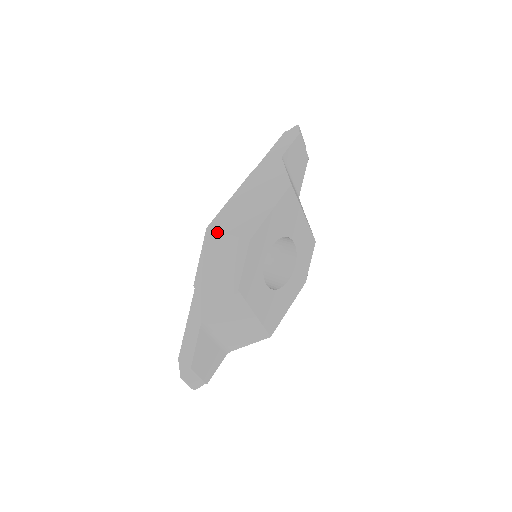
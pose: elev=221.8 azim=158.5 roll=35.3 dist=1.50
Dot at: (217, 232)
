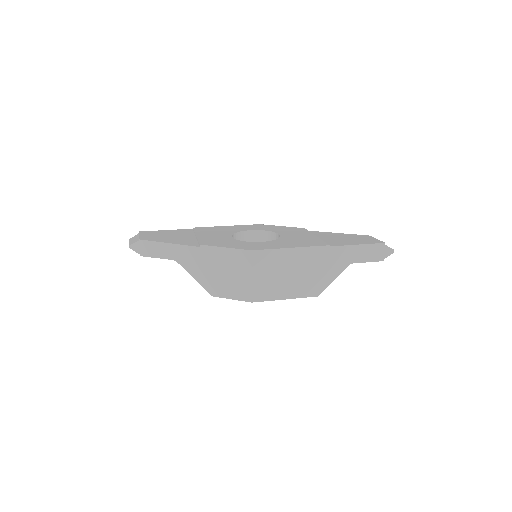
Dot at: (251, 265)
